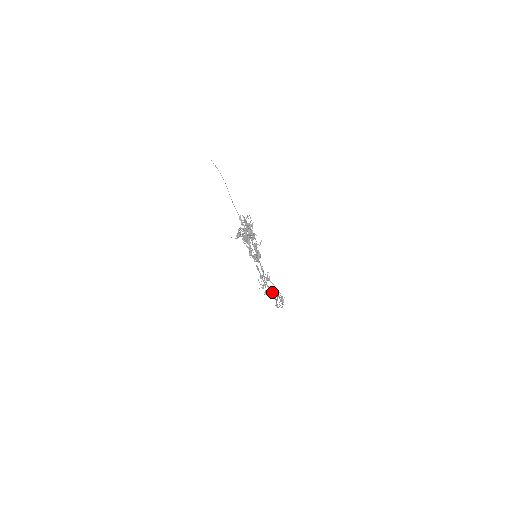
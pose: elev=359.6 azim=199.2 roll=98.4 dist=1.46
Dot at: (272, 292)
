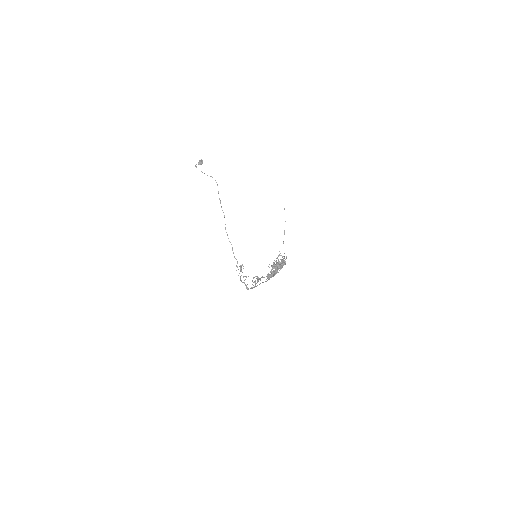
Dot at: (255, 286)
